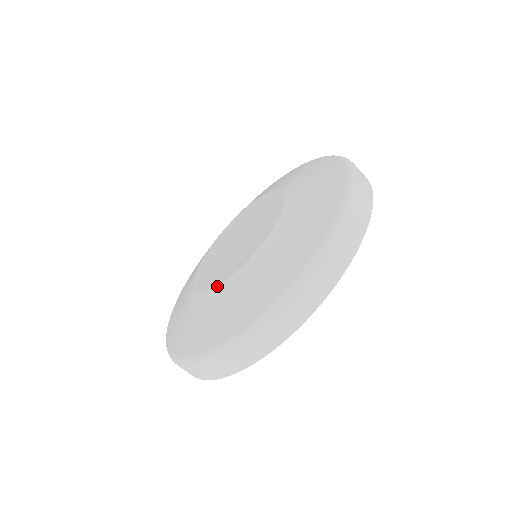
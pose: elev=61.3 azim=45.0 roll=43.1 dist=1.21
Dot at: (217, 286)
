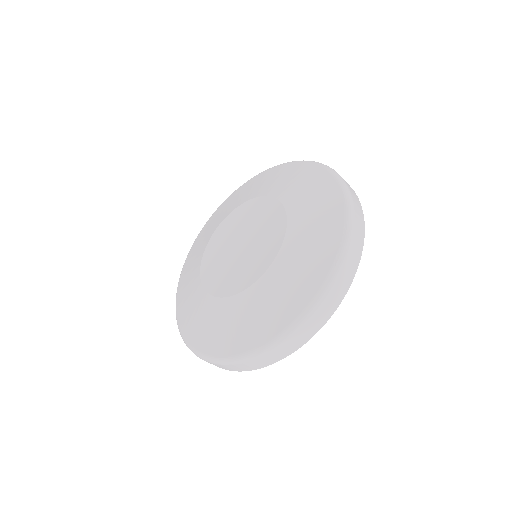
Dot at: (268, 269)
